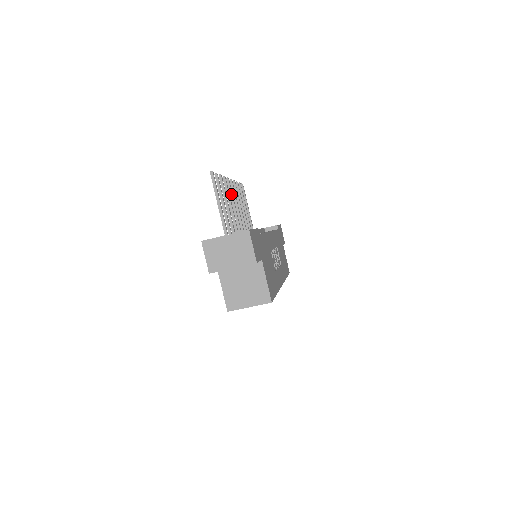
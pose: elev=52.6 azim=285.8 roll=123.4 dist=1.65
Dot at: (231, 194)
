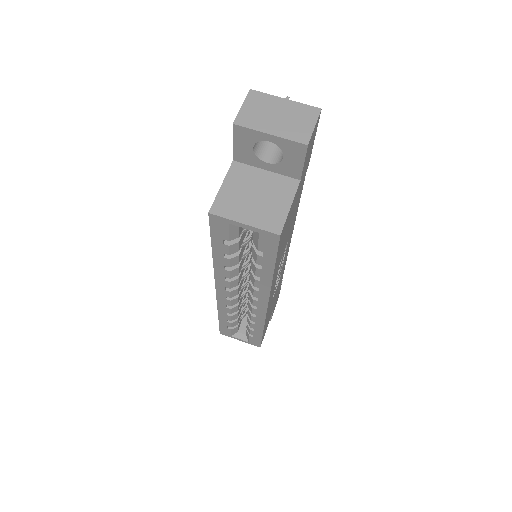
Dot at: occluded
